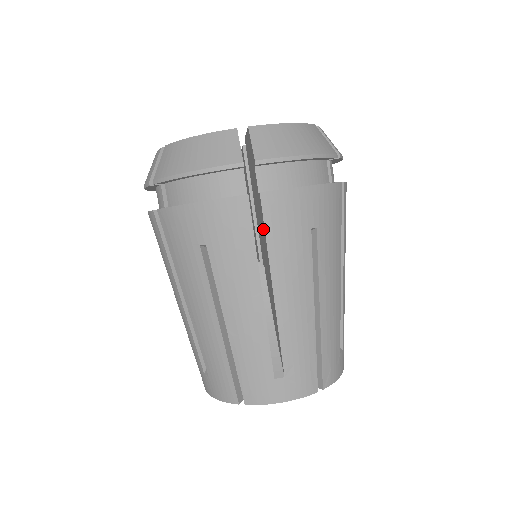
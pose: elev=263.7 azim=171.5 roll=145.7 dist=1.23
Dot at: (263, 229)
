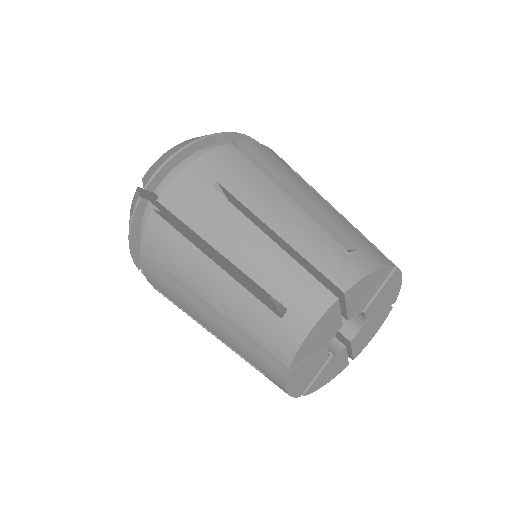
Dot at: occluded
